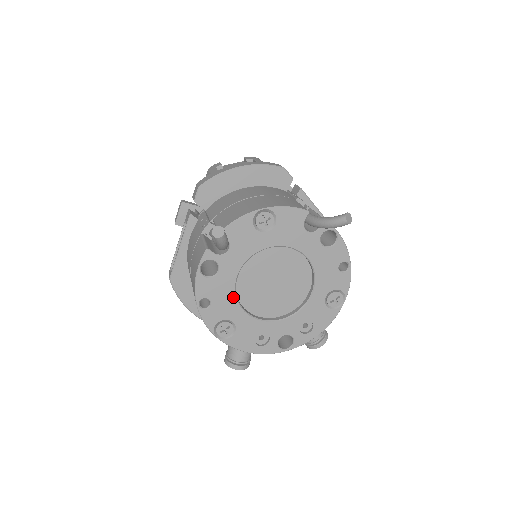
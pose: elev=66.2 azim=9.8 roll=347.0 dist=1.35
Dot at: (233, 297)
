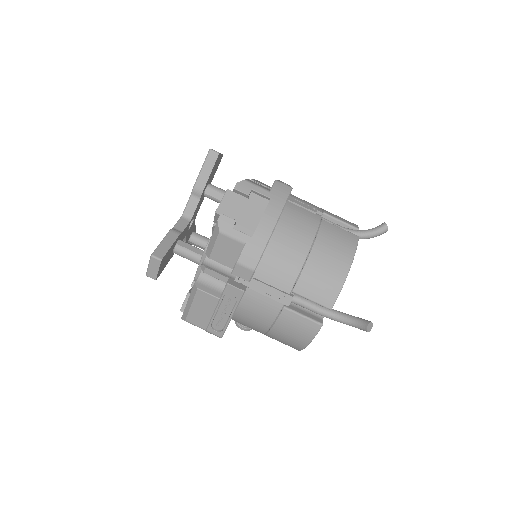
Dot at: occluded
